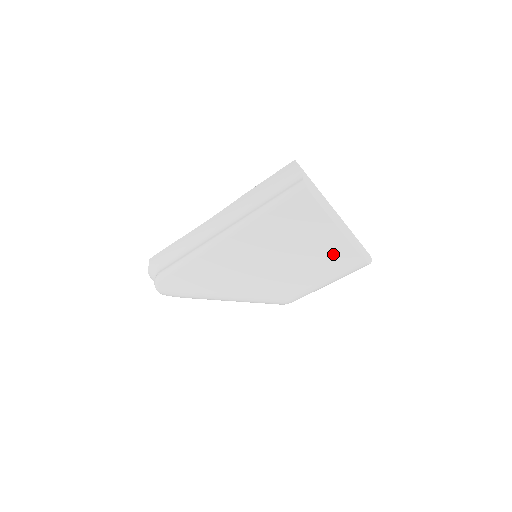
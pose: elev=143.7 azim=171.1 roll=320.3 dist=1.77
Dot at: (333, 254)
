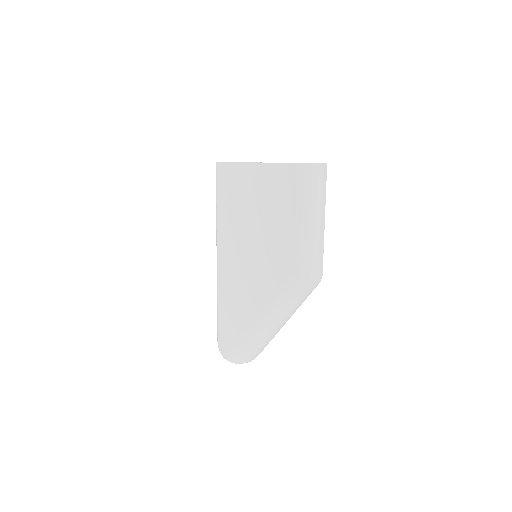
Dot at: (278, 186)
